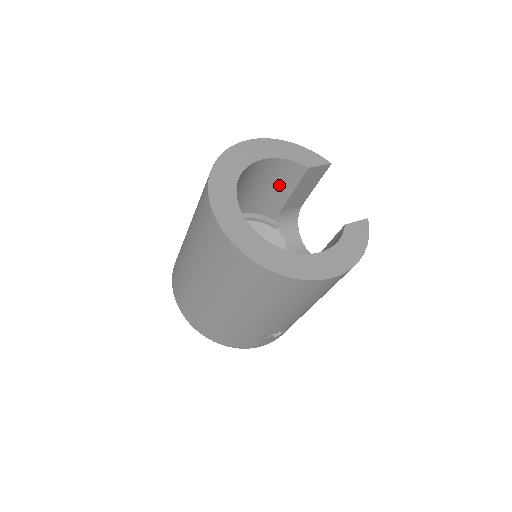
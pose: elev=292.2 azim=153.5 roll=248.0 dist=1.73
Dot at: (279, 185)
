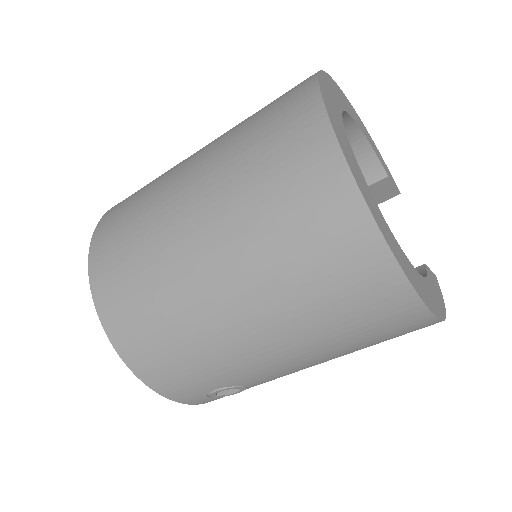
Dot at: occluded
